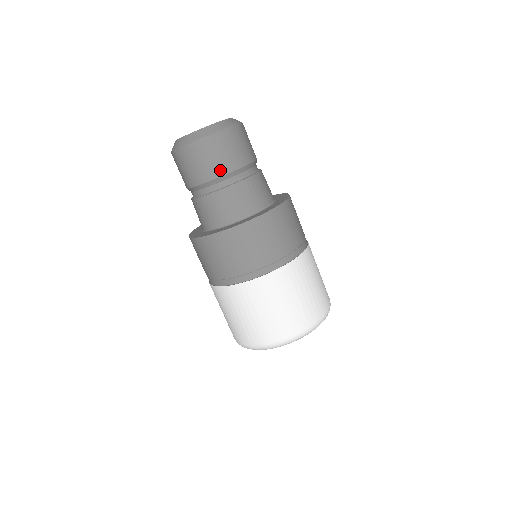
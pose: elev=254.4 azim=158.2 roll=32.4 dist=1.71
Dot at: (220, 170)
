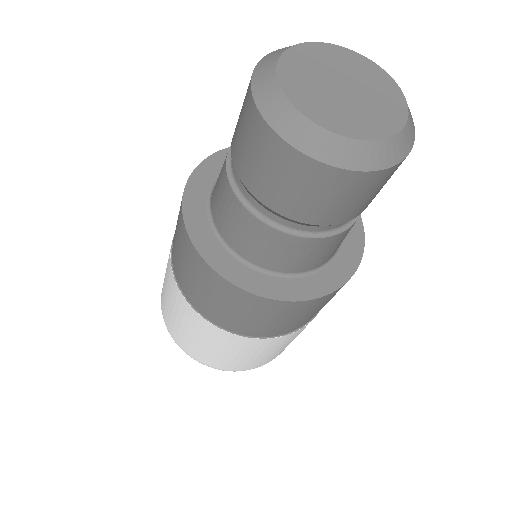
Dot at: (284, 207)
